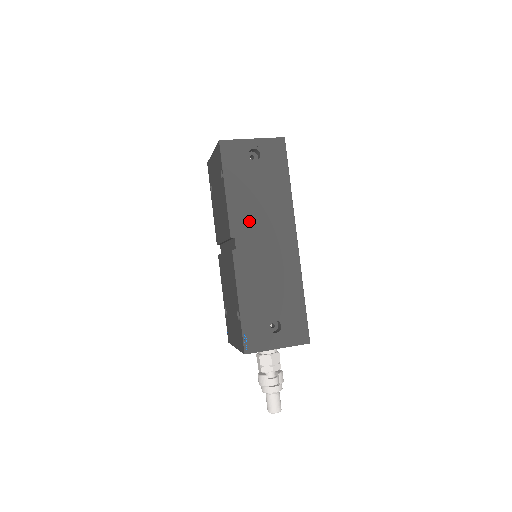
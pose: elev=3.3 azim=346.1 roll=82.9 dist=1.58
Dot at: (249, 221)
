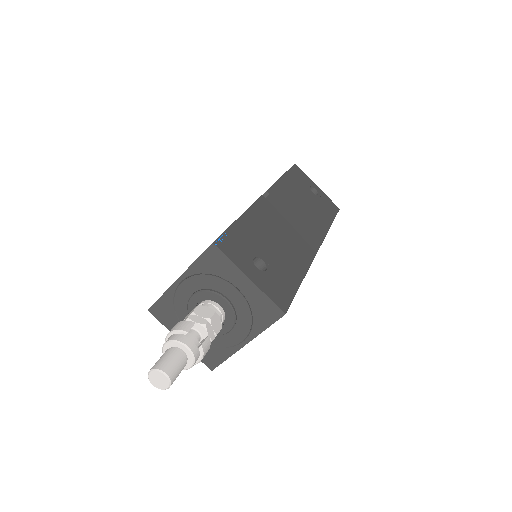
Dot at: (287, 202)
